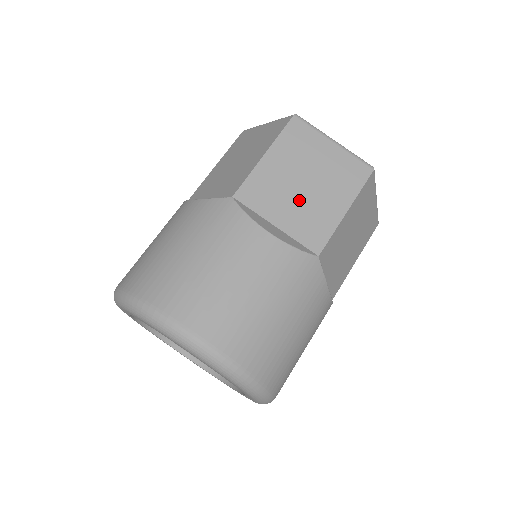
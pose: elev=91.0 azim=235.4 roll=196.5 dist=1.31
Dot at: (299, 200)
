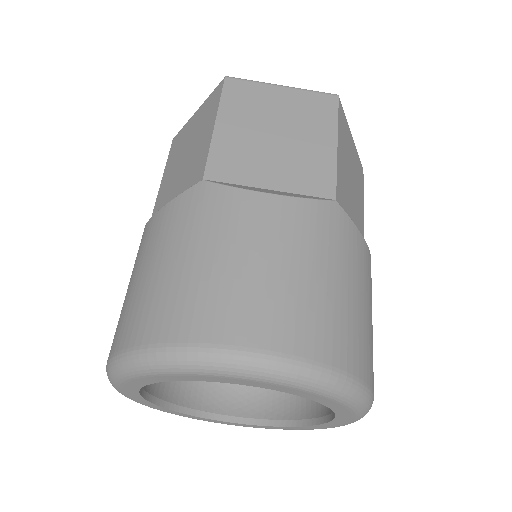
Dot at: (280, 153)
